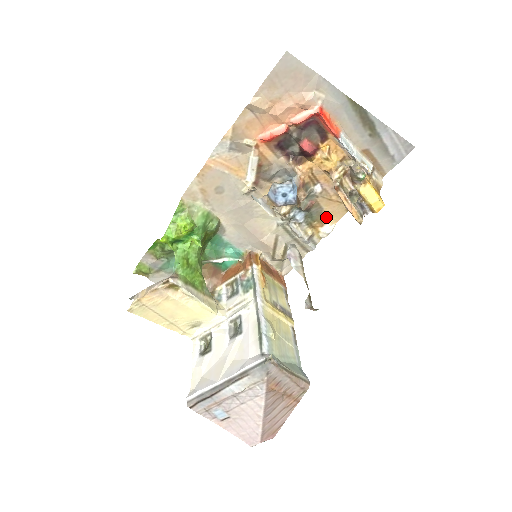
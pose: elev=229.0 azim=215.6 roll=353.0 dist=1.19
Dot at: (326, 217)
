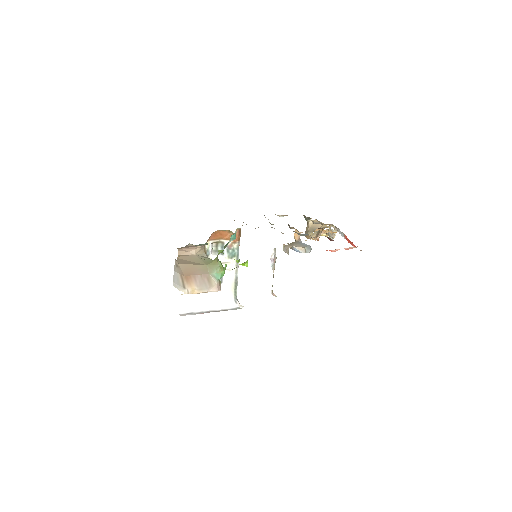
Dot at: occluded
